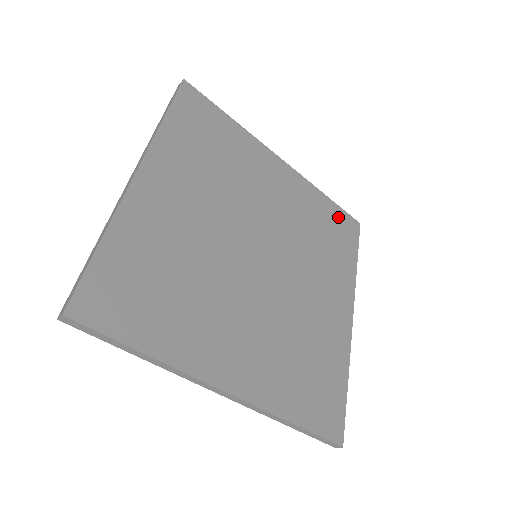
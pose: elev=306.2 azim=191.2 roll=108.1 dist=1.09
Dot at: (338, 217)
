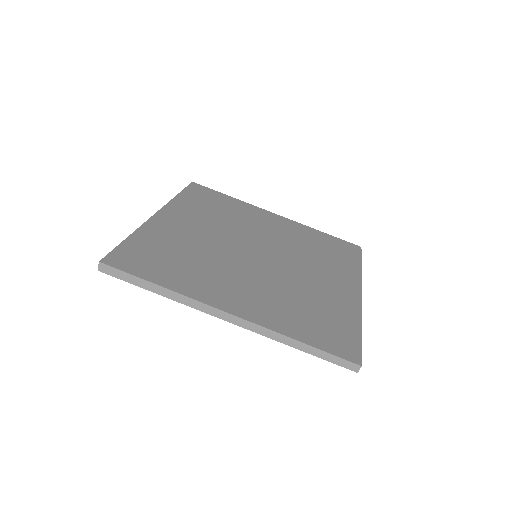
Dot at: (336, 242)
